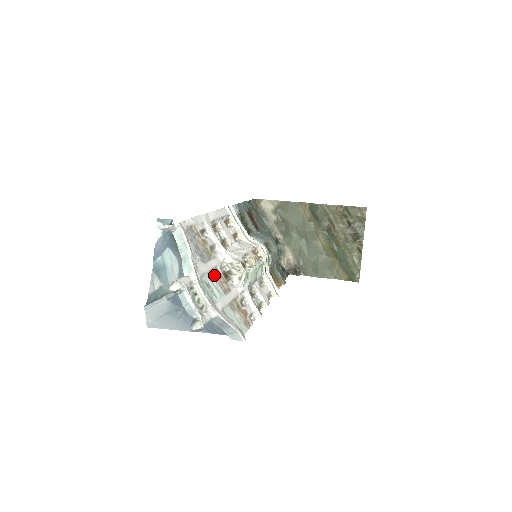
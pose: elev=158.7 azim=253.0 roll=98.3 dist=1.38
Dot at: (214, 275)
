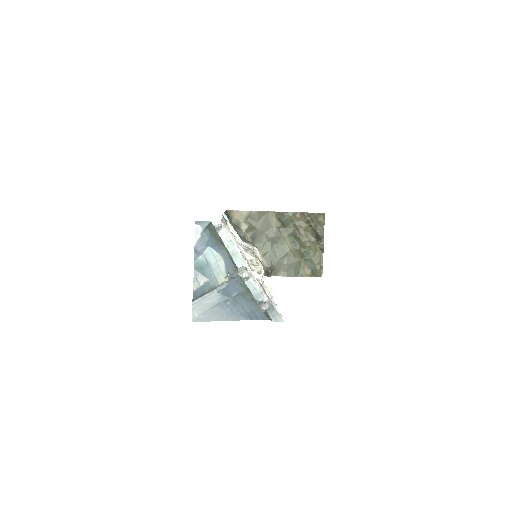
Dot at: occluded
